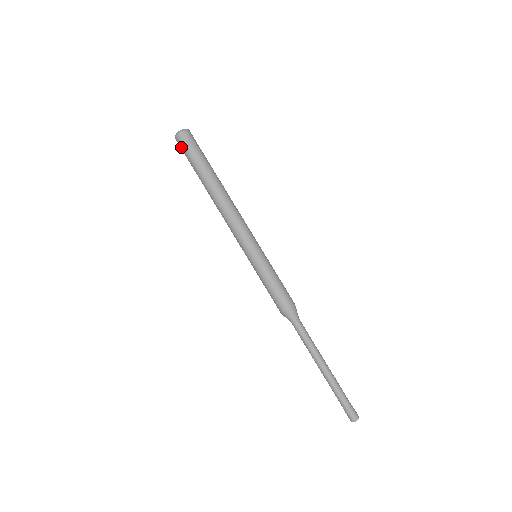
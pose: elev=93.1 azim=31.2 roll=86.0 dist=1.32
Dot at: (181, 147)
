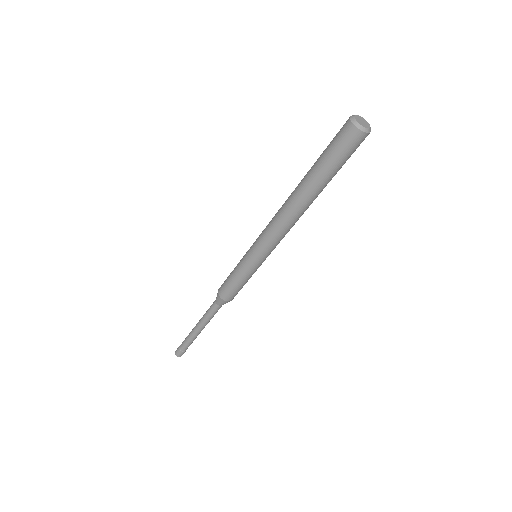
Dot at: (347, 143)
